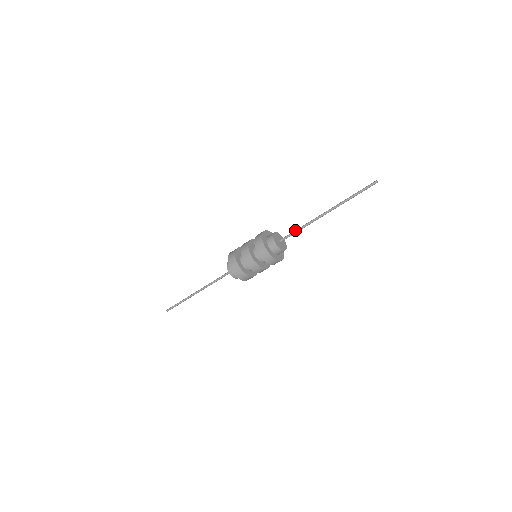
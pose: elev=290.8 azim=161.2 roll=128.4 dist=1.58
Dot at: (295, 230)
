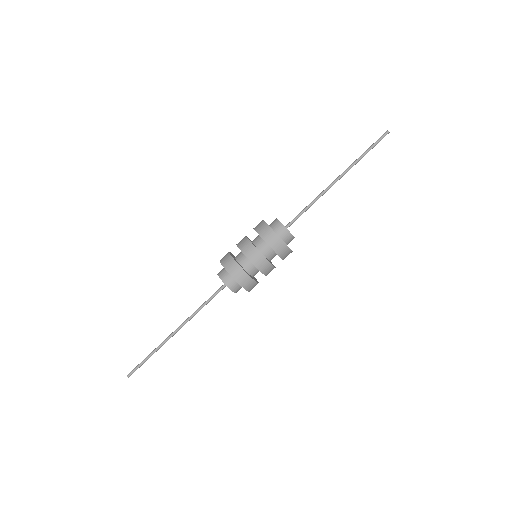
Dot at: (303, 209)
